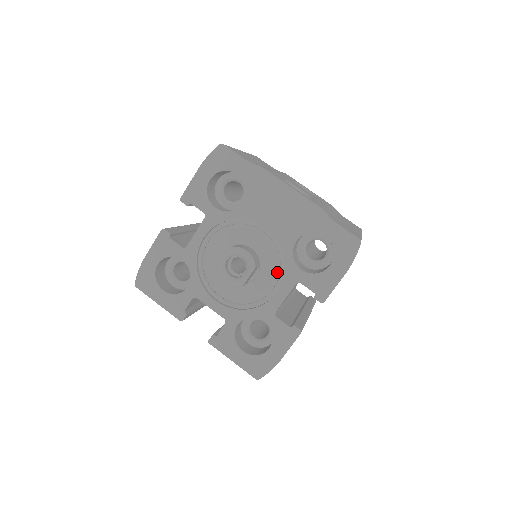
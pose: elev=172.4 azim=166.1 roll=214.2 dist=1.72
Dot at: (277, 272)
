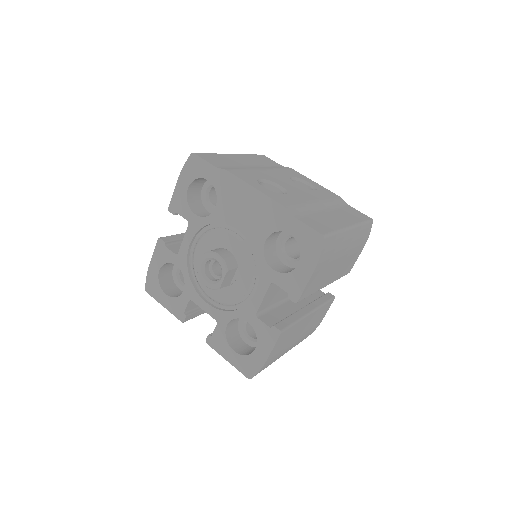
Dot at: (253, 273)
